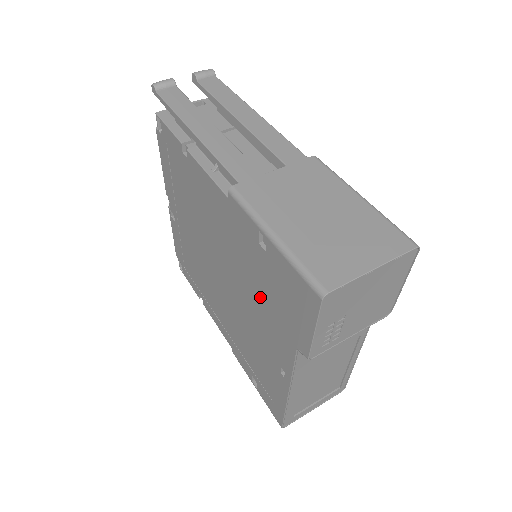
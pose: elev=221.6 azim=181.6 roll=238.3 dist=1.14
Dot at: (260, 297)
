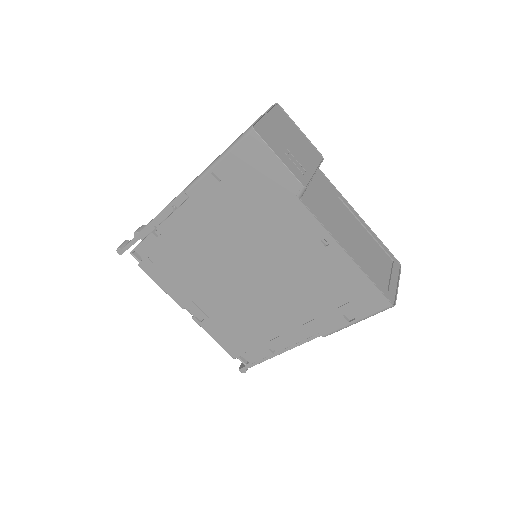
Dot at: (260, 220)
